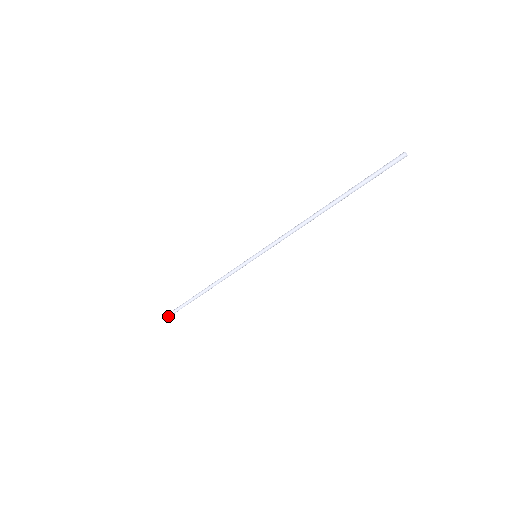
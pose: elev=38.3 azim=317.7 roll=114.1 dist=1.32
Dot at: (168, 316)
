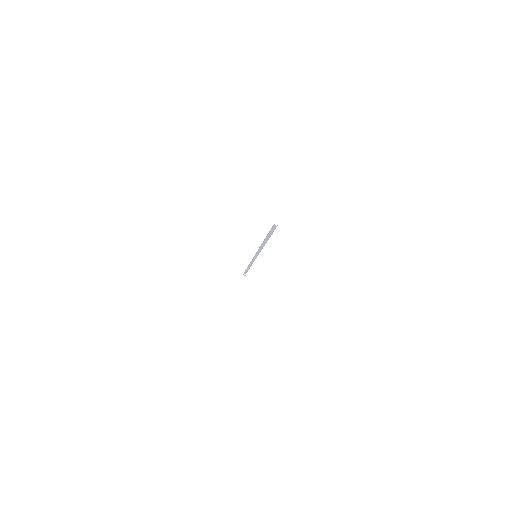
Dot at: (246, 274)
